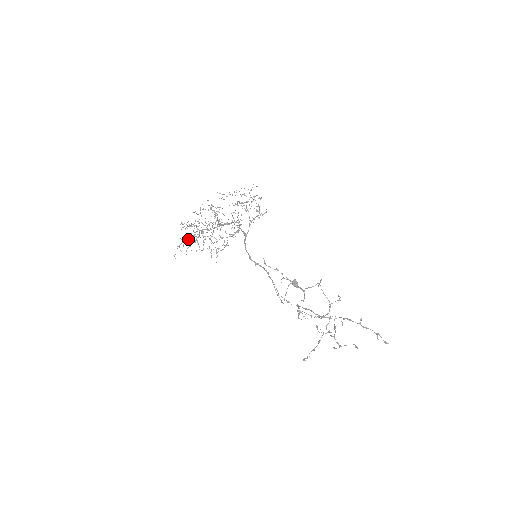
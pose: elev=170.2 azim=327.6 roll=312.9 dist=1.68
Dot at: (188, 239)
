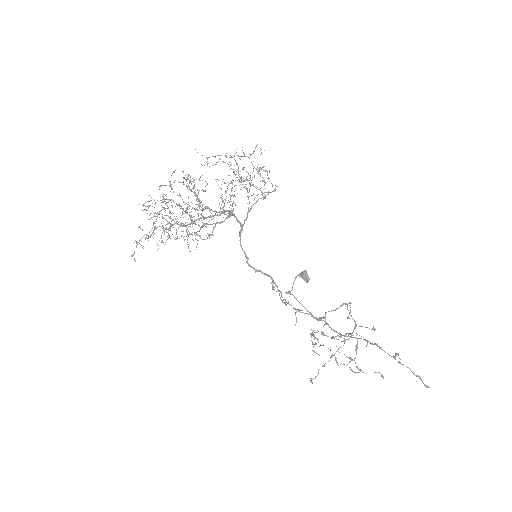
Dot at: occluded
